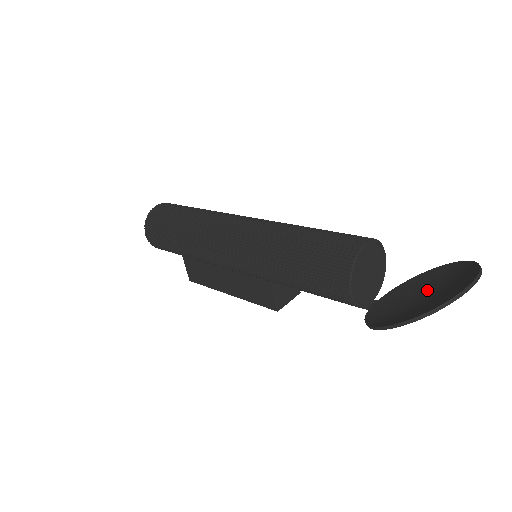
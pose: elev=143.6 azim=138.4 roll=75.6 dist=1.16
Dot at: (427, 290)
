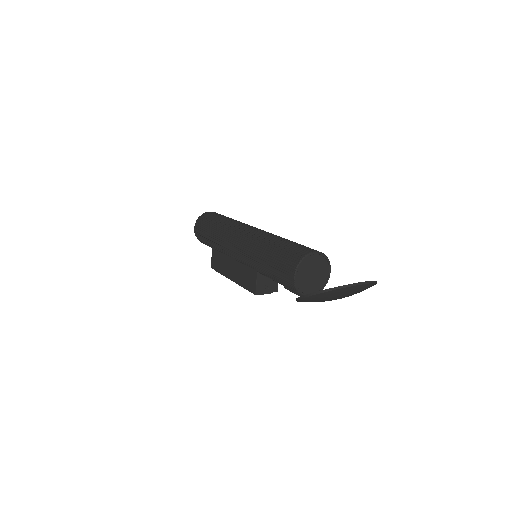
Dot at: occluded
